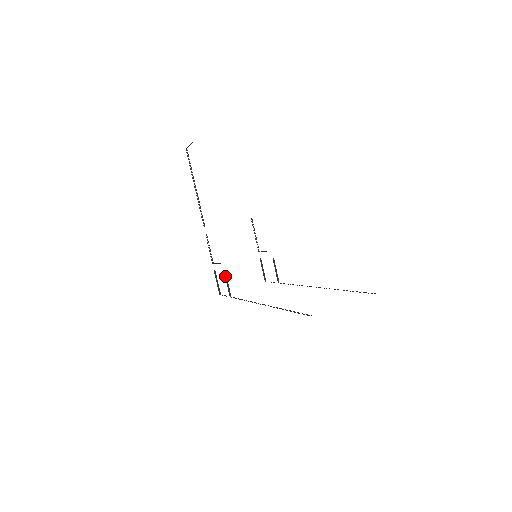
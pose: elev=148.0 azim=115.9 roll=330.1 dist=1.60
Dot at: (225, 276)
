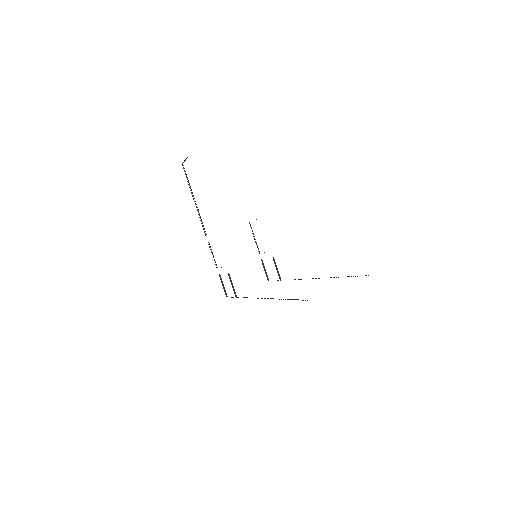
Dot at: (229, 278)
